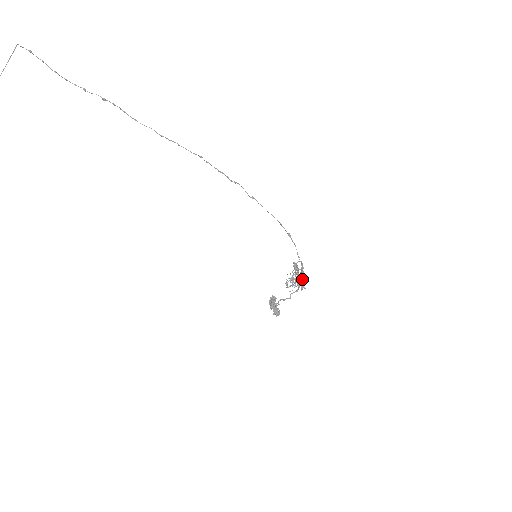
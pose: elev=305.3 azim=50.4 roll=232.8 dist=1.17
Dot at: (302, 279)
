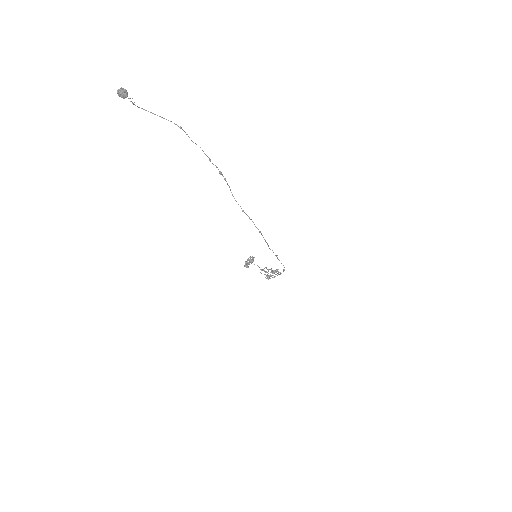
Dot at: occluded
